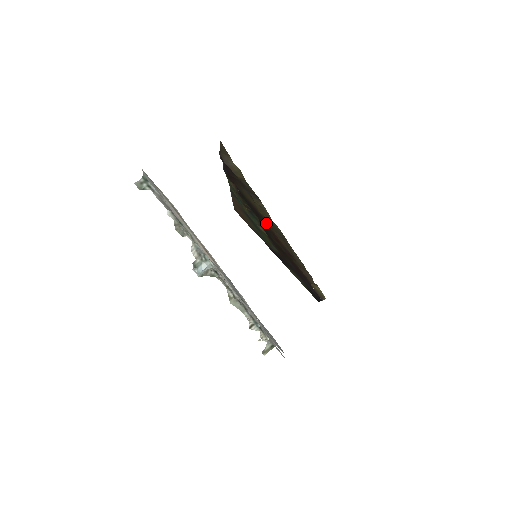
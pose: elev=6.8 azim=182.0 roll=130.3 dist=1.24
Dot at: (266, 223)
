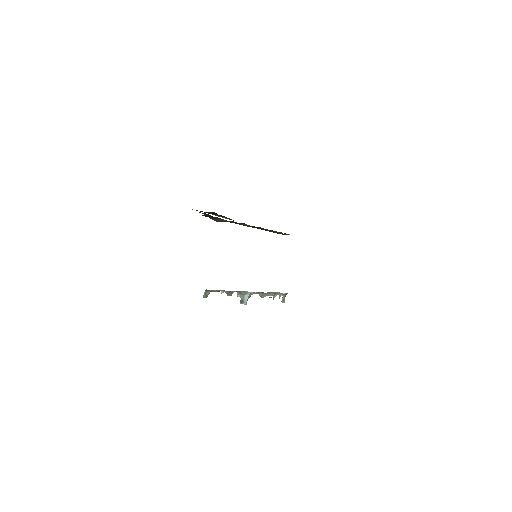
Dot at: occluded
